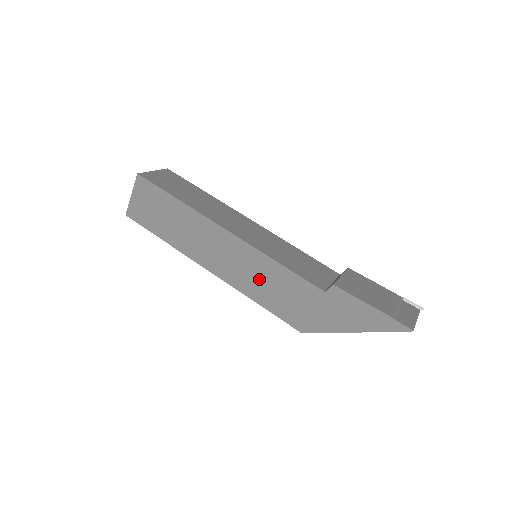
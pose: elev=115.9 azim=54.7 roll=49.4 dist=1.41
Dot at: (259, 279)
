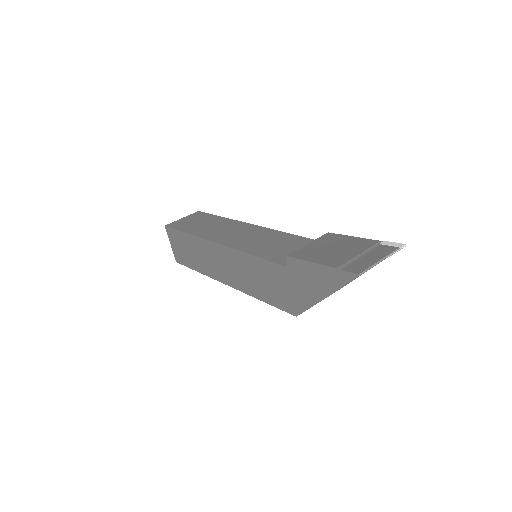
Dot at: (249, 276)
